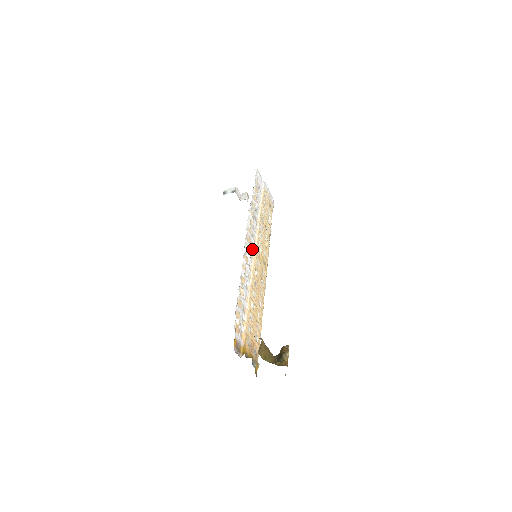
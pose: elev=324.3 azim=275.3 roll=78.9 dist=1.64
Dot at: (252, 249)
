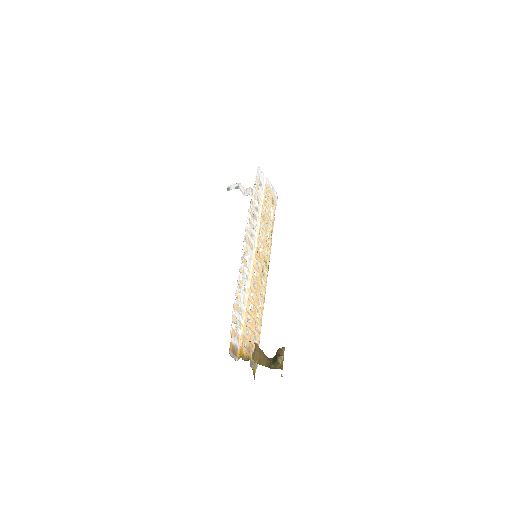
Dot at: (251, 250)
